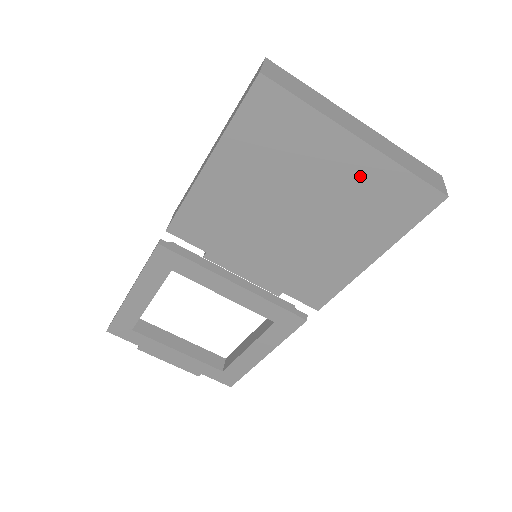
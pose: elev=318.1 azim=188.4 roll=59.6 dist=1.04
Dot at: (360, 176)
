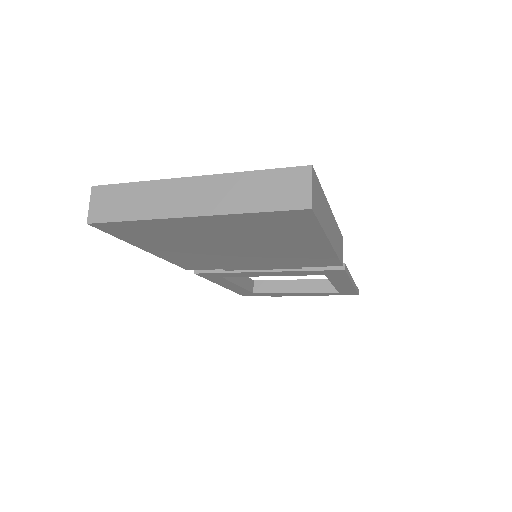
Dot at: (229, 226)
